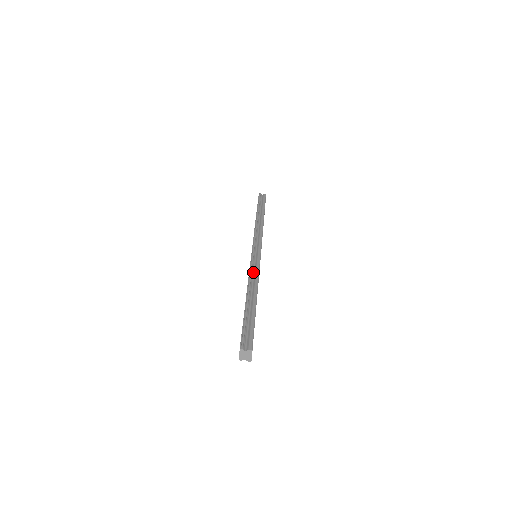
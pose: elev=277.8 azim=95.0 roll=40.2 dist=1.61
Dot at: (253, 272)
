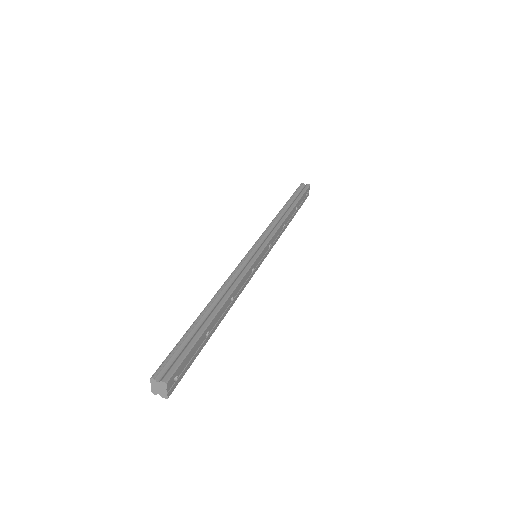
Dot at: (236, 275)
